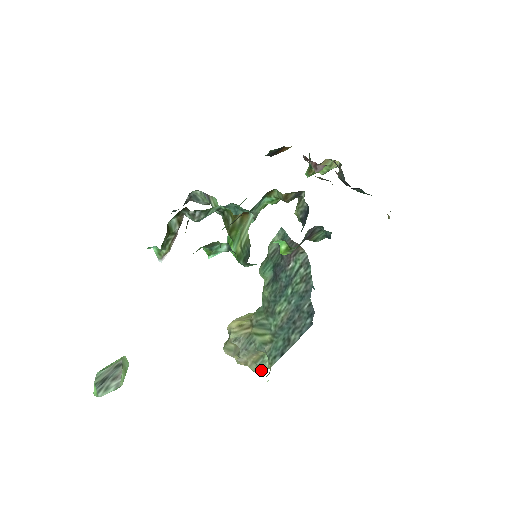
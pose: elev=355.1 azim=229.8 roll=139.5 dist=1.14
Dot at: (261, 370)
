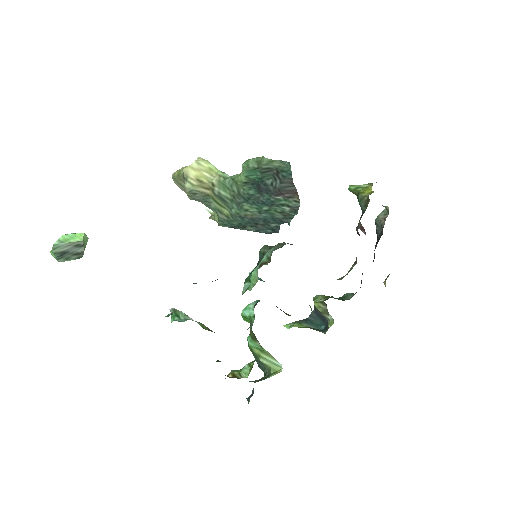
Dot at: occluded
